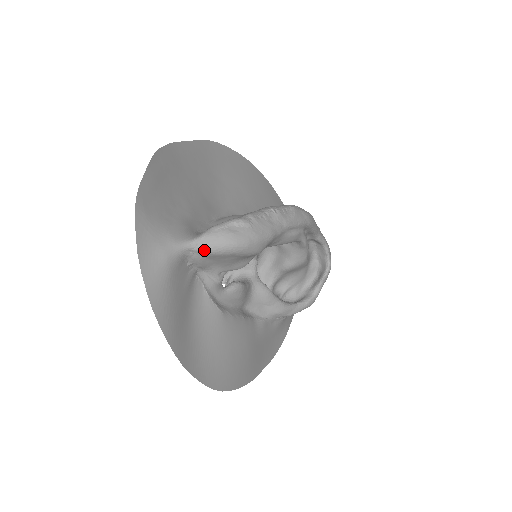
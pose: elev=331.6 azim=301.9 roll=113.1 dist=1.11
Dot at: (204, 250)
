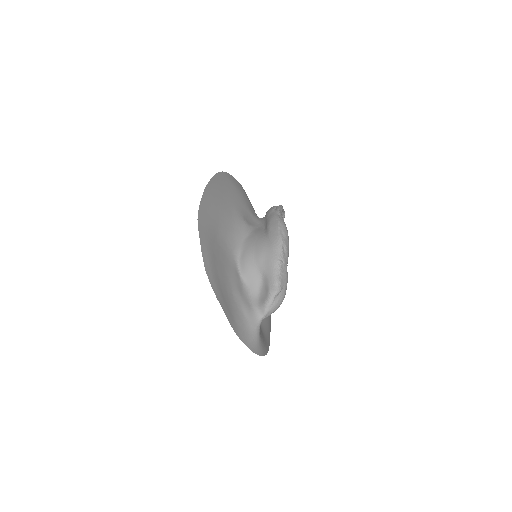
Dot at: occluded
